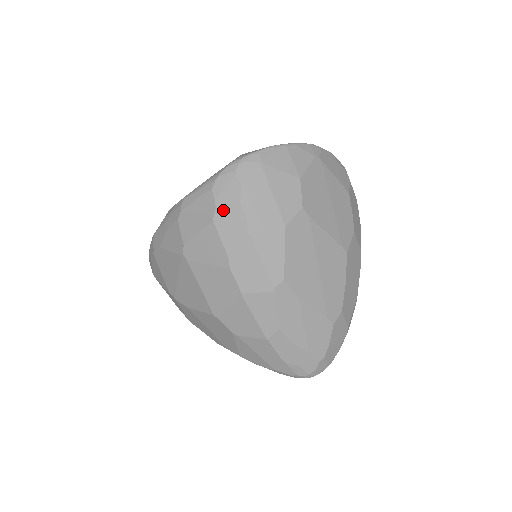
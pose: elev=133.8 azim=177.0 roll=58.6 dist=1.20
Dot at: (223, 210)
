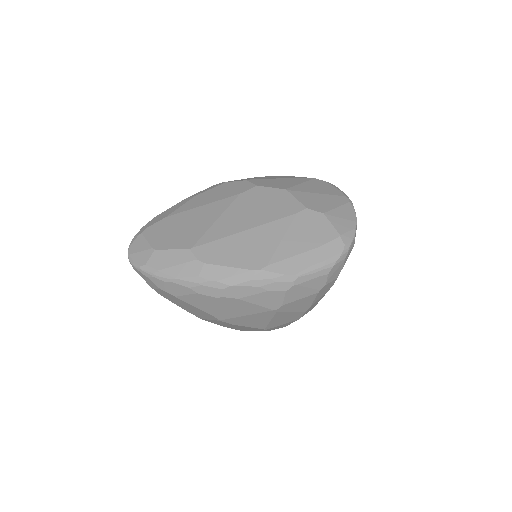
Dot at: (327, 285)
